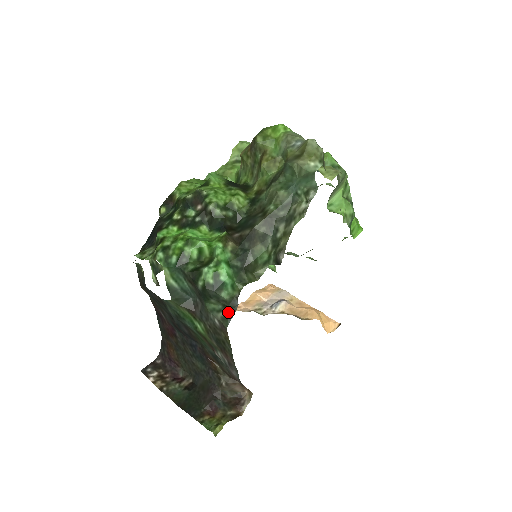
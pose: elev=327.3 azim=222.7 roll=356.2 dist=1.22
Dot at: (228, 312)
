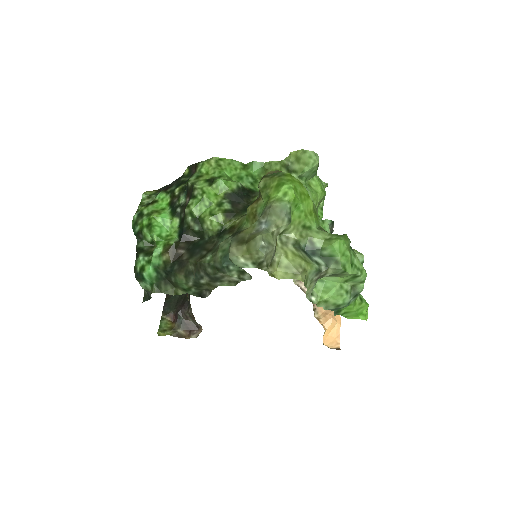
Dot at: (147, 295)
